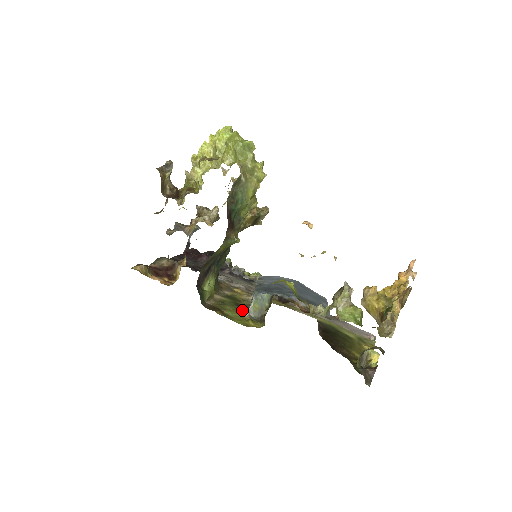
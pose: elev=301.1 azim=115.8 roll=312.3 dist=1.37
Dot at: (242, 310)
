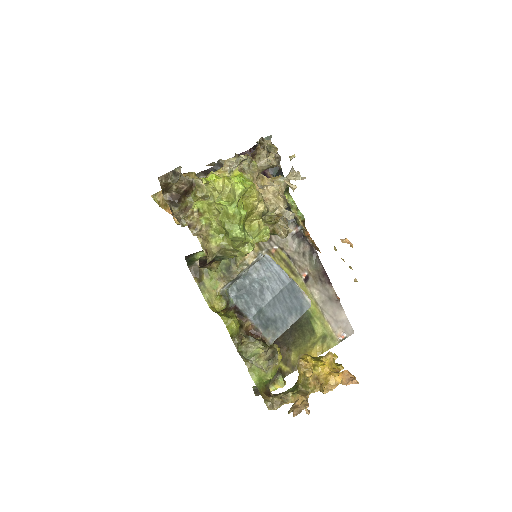
Dot at: (224, 280)
